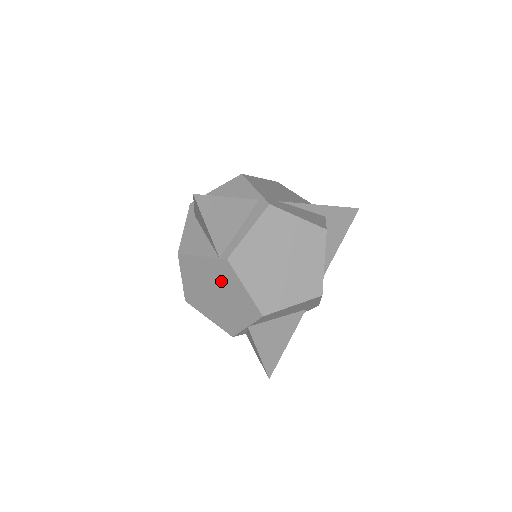
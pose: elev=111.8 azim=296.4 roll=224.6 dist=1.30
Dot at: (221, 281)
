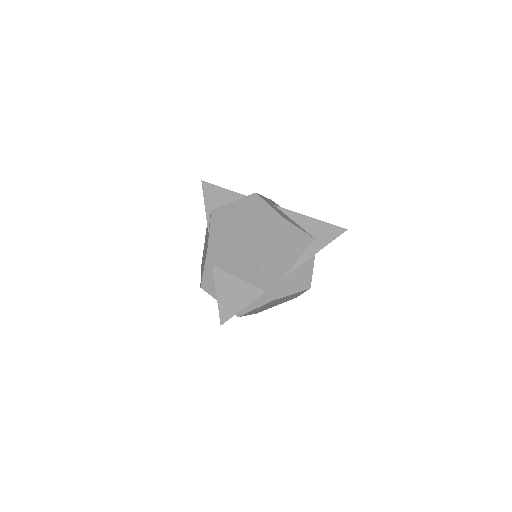
Dot at: occluded
